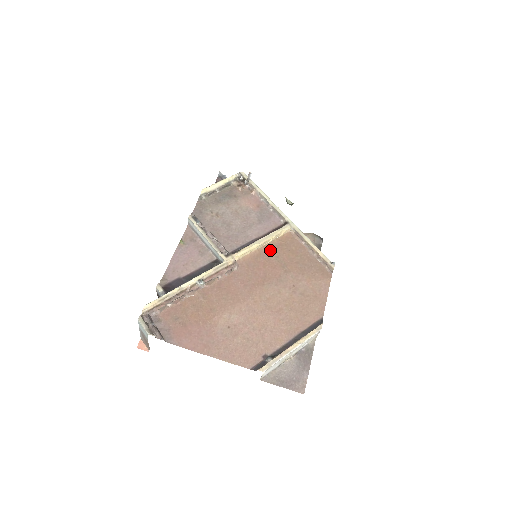
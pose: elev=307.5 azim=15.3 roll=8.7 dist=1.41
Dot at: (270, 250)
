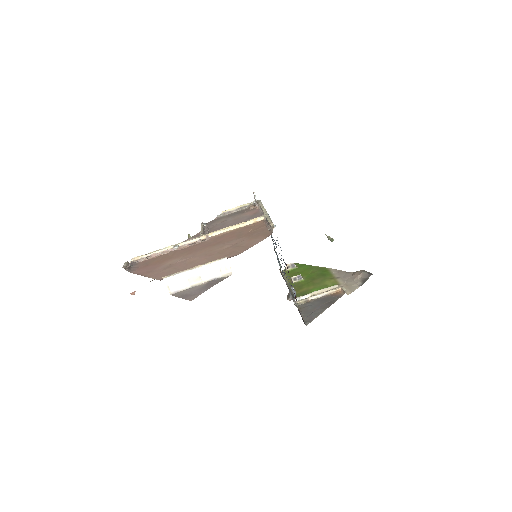
Dot at: (239, 230)
